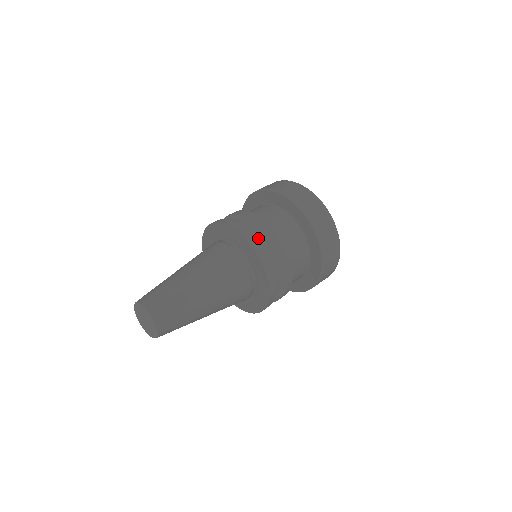
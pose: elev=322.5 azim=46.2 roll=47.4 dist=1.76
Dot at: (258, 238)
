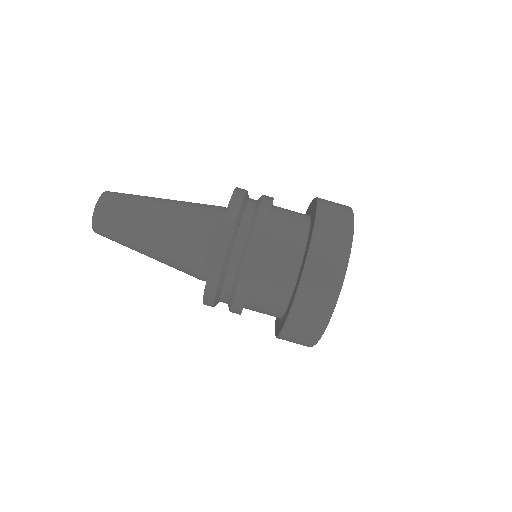
Dot at: (224, 296)
